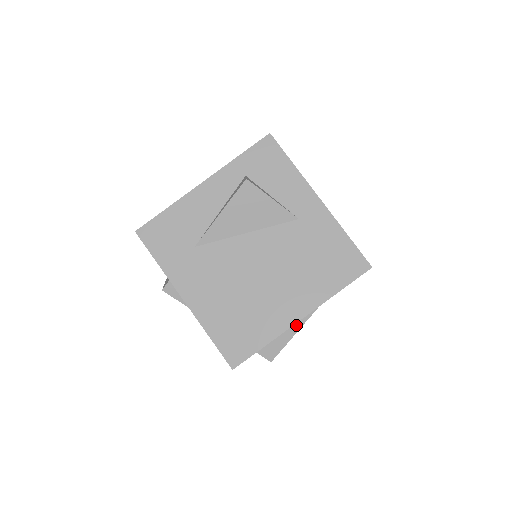
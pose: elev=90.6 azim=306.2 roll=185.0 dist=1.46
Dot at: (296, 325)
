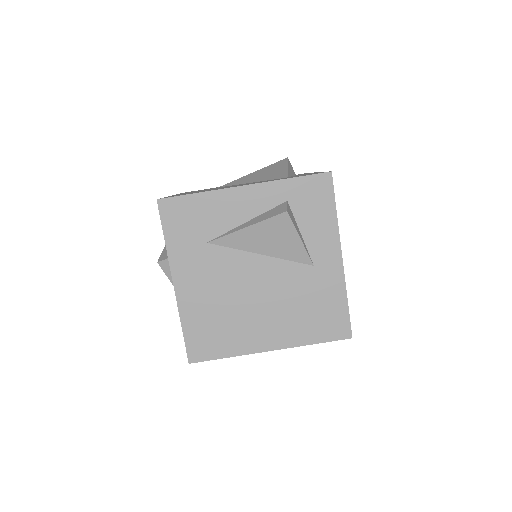
Dot at: occluded
